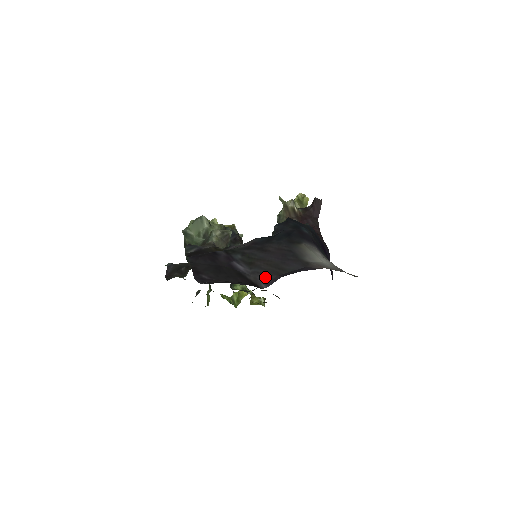
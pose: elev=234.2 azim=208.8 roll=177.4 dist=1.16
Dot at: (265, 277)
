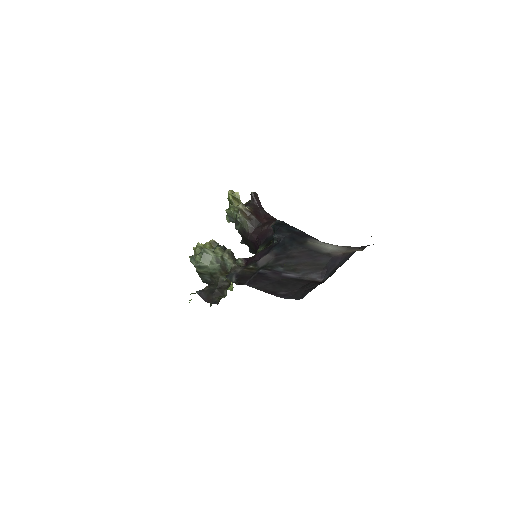
Dot at: (315, 274)
